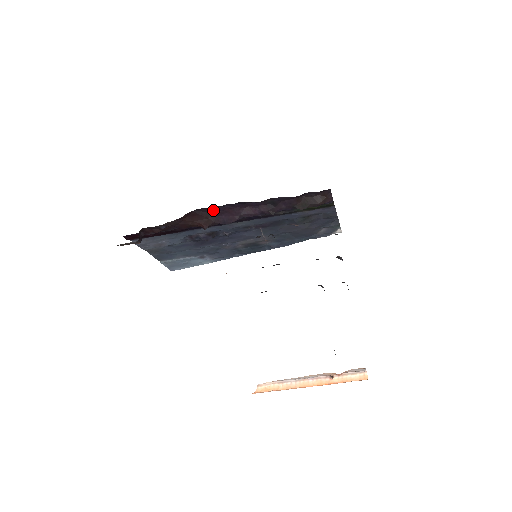
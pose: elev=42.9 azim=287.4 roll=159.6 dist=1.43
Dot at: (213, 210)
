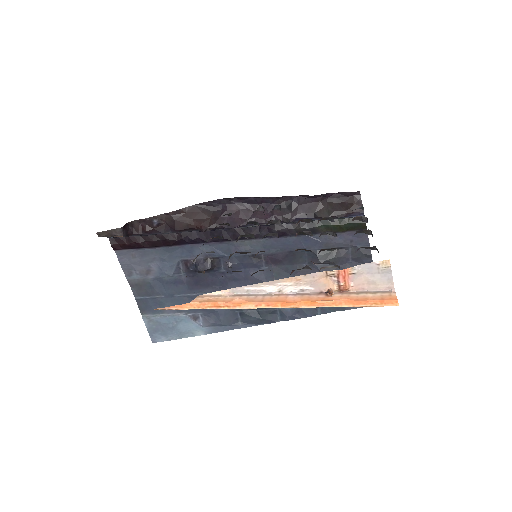
Dot at: (218, 209)
